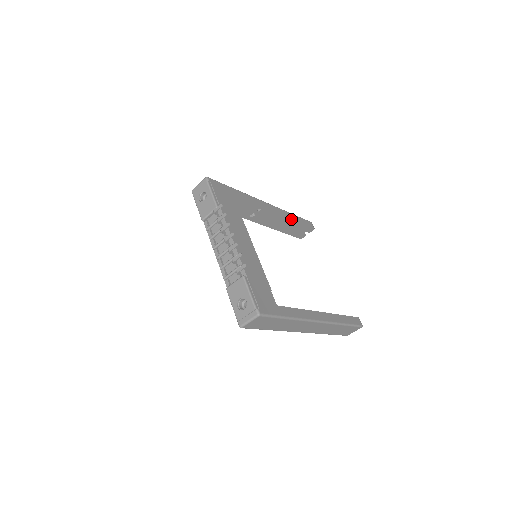
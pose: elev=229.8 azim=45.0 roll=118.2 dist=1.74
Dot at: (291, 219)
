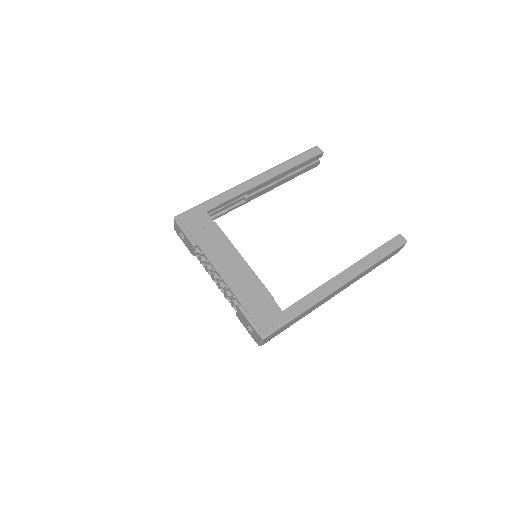
Dot at: (287, 170)
